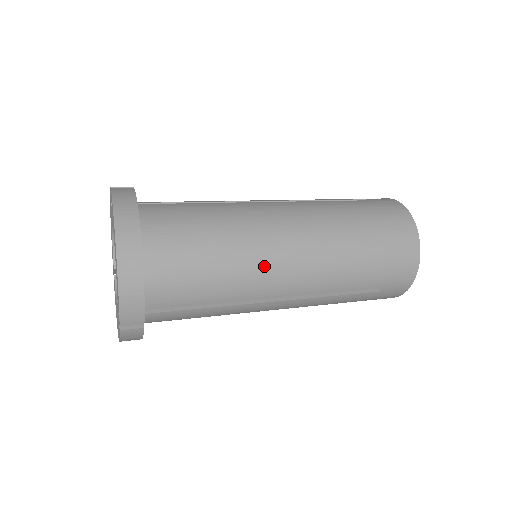
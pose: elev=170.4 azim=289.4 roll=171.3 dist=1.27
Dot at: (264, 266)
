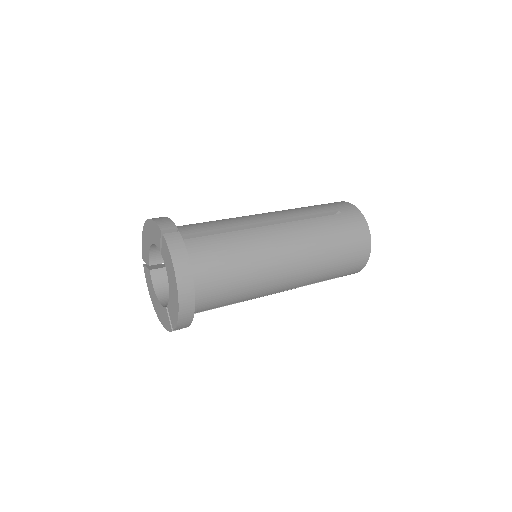
Dot at: (268, 282)
